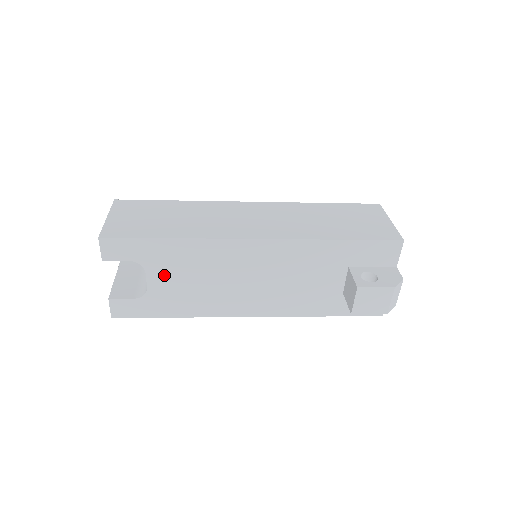
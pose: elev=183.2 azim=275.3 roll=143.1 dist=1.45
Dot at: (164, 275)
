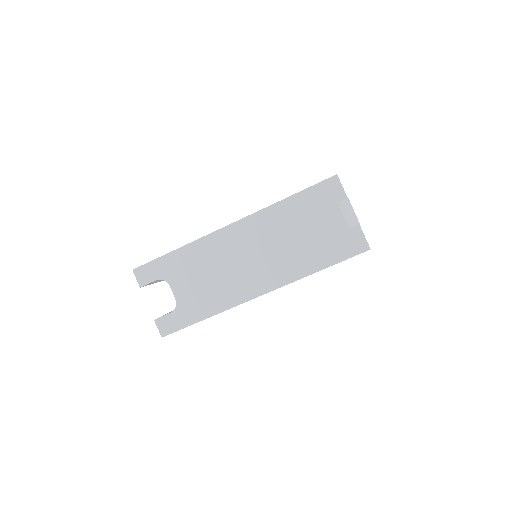
Dot at: (182, 283)
